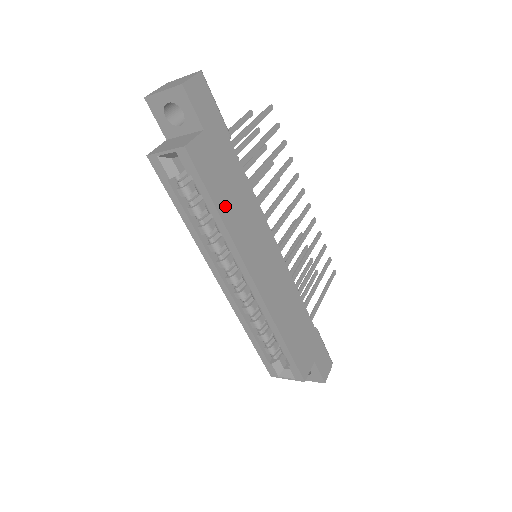
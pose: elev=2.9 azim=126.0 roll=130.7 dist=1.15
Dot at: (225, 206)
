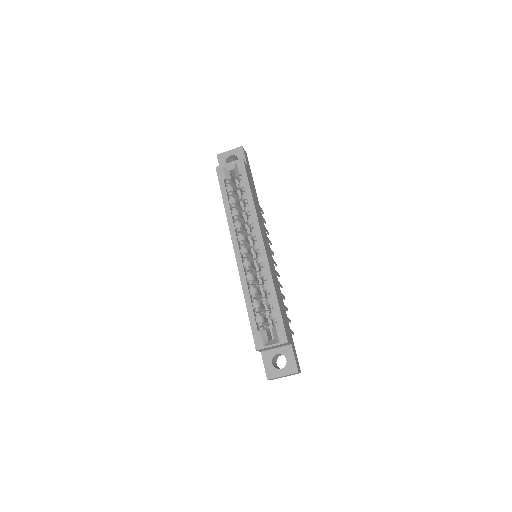
Dot at: (253, 197)
